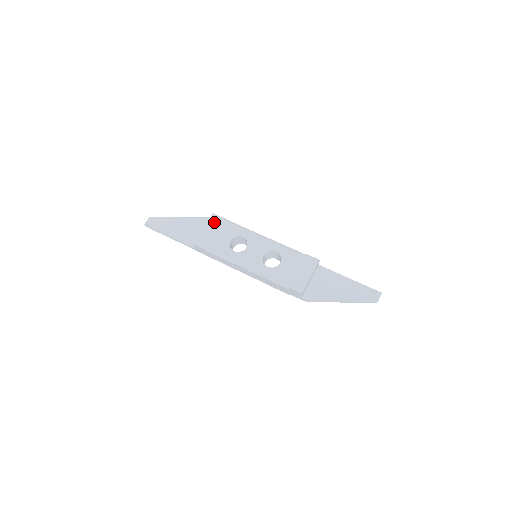
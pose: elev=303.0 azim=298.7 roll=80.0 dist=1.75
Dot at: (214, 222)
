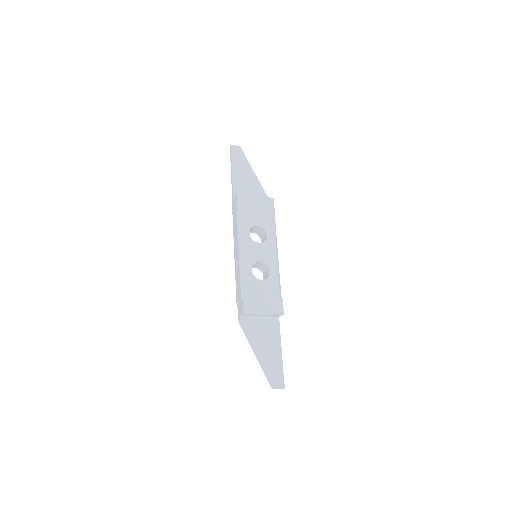
Dot at: (266, 203)
